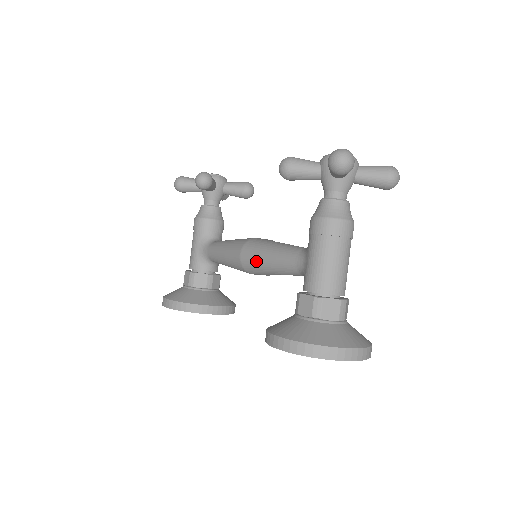
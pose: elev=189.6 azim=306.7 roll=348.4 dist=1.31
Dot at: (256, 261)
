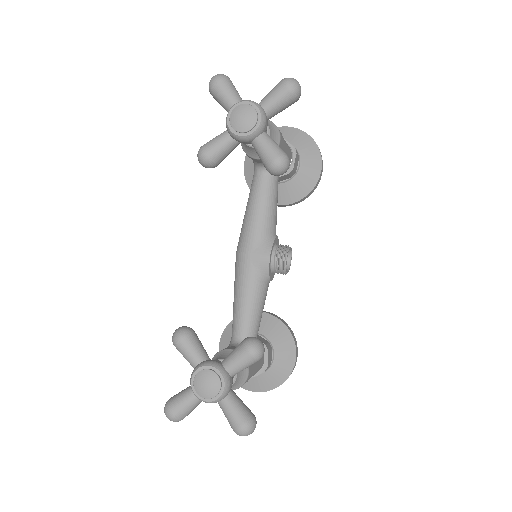
Dot at: occluded
